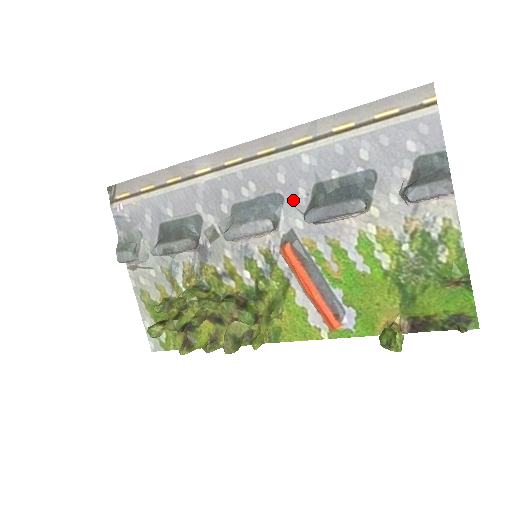
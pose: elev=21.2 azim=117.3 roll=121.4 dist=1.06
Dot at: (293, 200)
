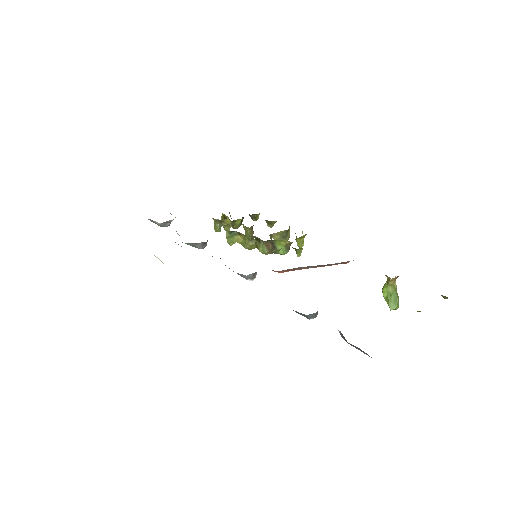
Dot at: occluded
